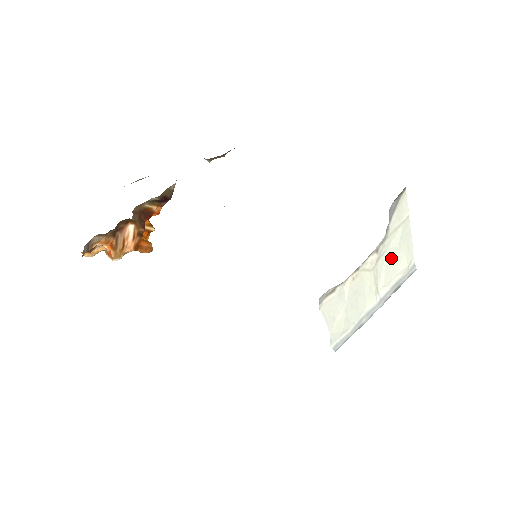
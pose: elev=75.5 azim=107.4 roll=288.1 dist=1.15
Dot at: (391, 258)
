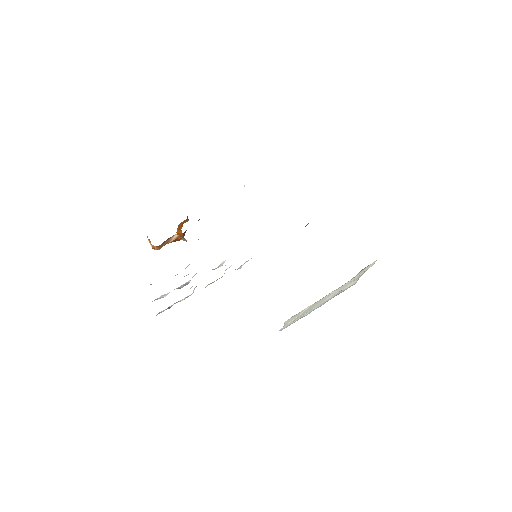
Dot at: (344, 285)
